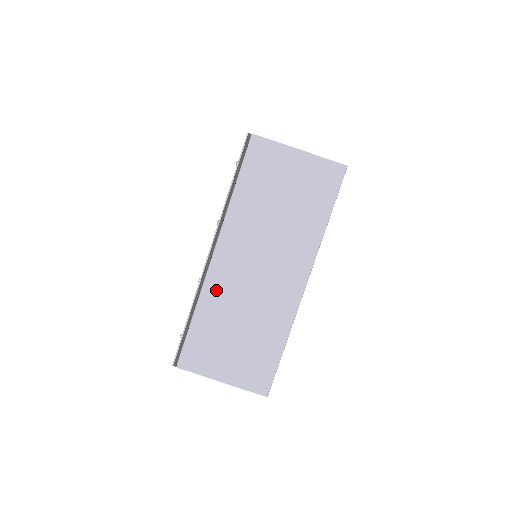
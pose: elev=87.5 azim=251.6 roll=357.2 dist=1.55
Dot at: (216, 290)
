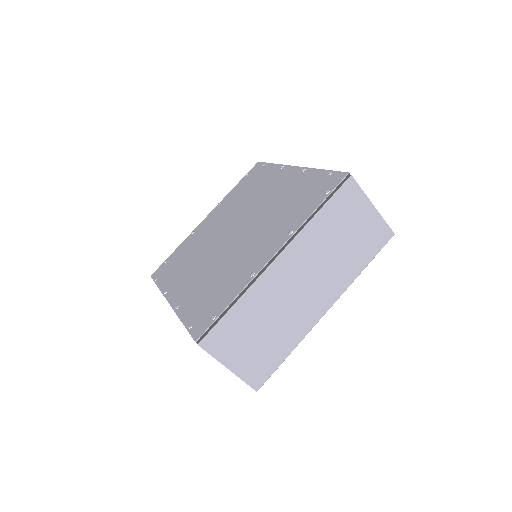
Dot at: occluded
